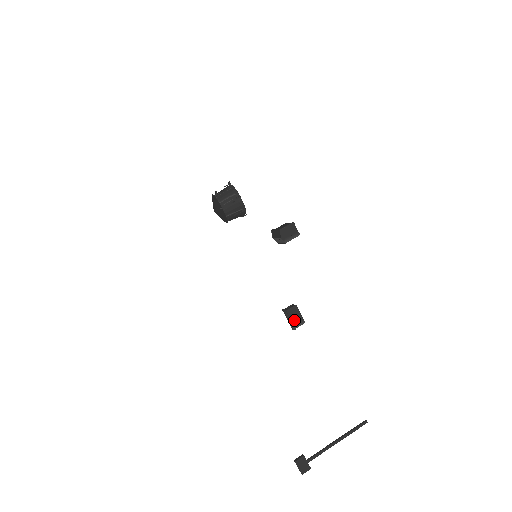
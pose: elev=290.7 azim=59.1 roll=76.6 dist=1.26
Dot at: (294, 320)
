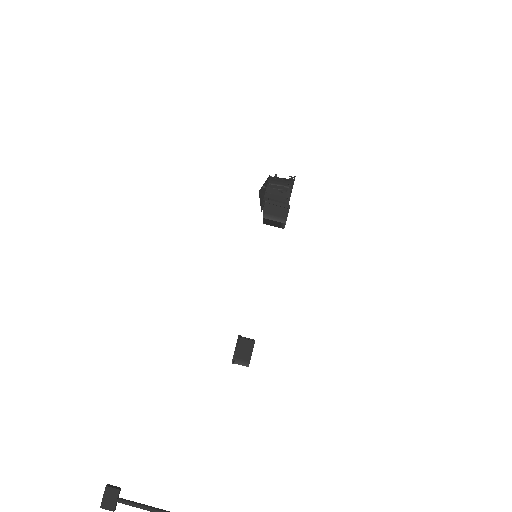
Dot at: (240, 353)
